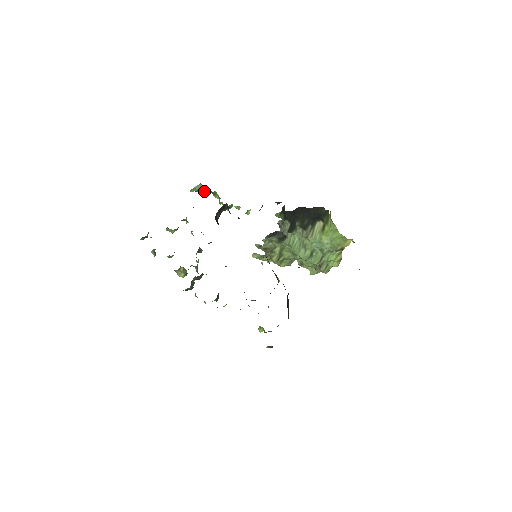
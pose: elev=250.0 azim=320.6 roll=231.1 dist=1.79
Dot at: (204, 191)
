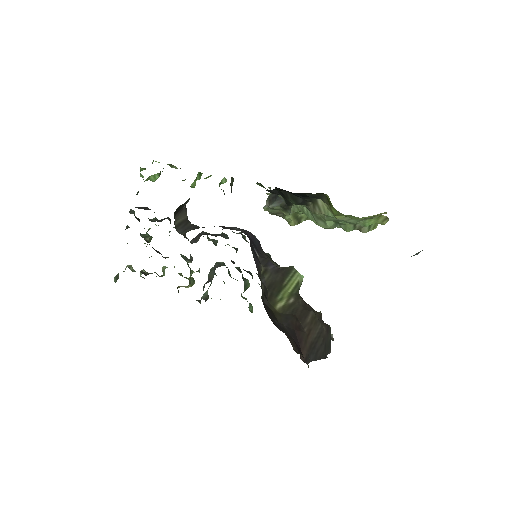
Dot at: (150, 179)
